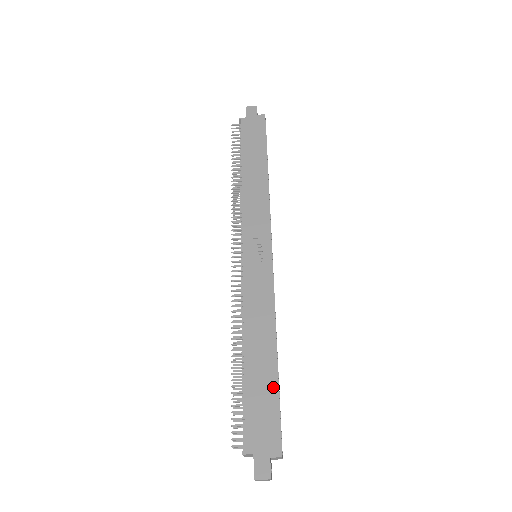
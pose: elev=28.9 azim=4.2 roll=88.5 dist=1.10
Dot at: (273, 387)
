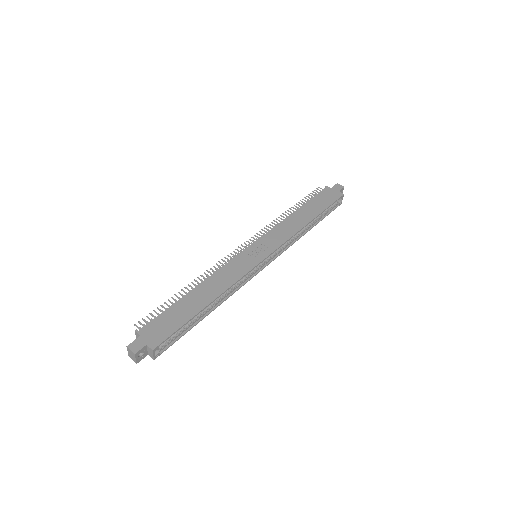
Dot at: (188, 316)
